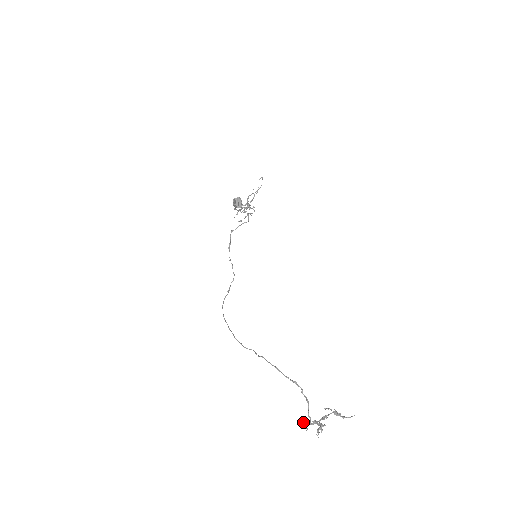
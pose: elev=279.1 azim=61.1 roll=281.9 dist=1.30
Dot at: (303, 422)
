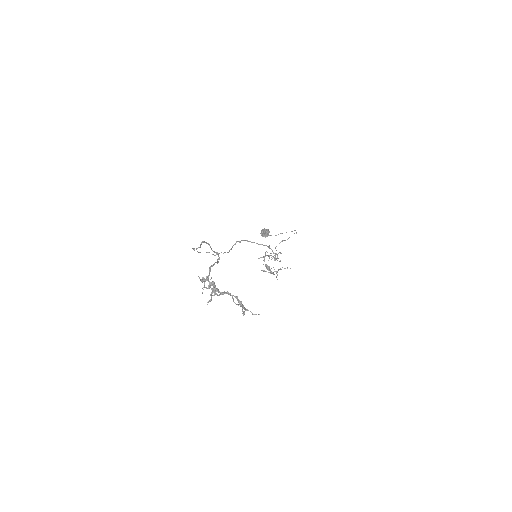
Dot at: (202, 288)
